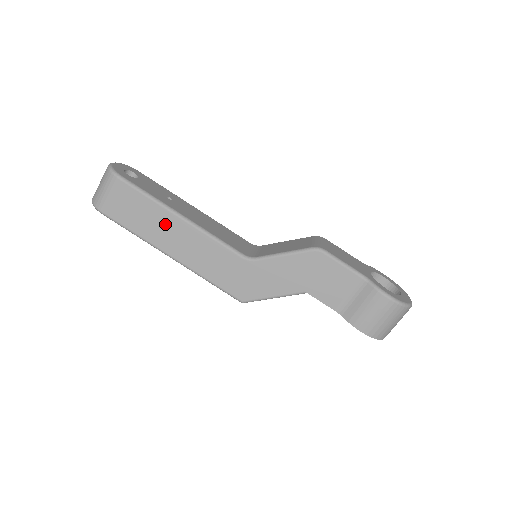
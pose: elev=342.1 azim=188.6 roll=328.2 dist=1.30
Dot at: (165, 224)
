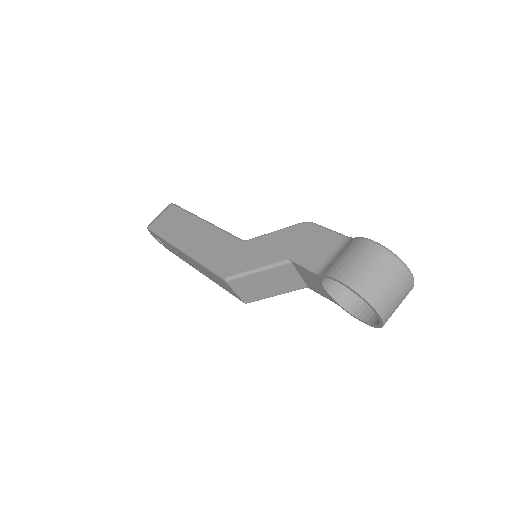
Dot at: (189, 226)
